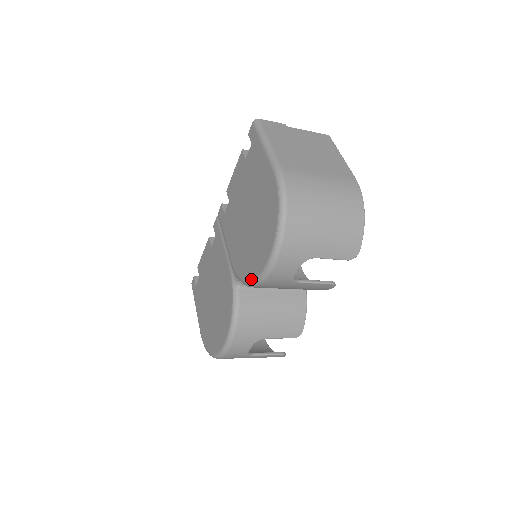
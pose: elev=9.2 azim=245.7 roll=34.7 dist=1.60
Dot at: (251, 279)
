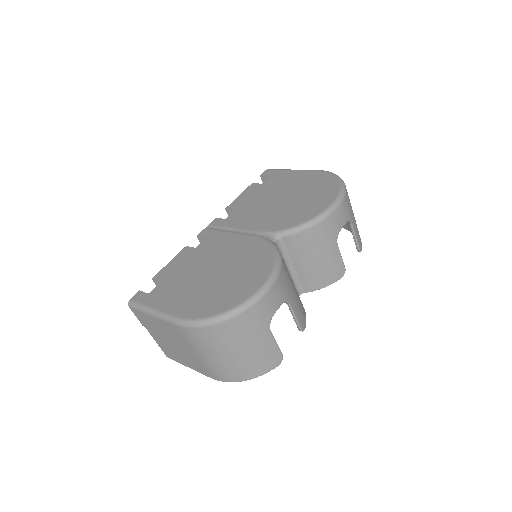
Dot at: (310, 218)
